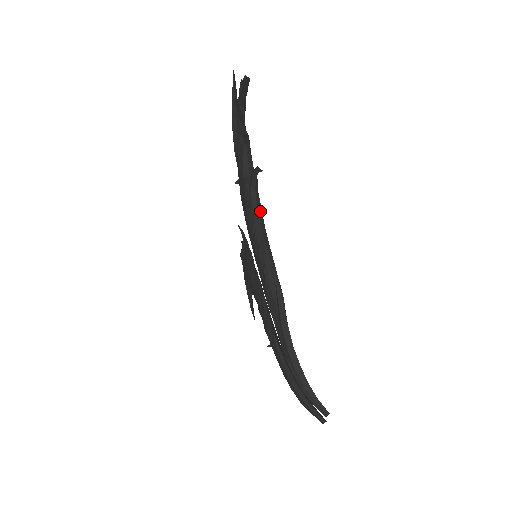
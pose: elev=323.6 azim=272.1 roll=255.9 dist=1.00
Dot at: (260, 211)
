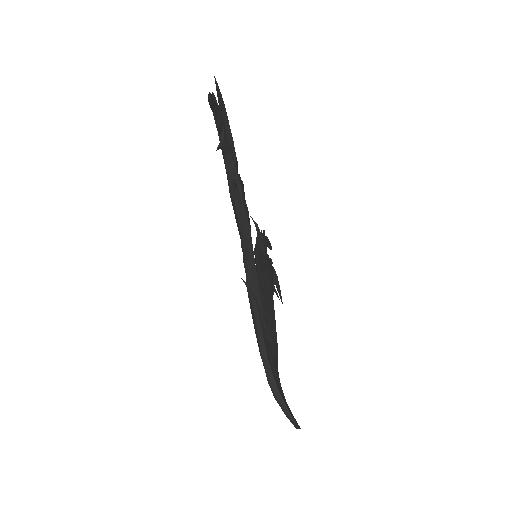
Dot at: (245, 219)
